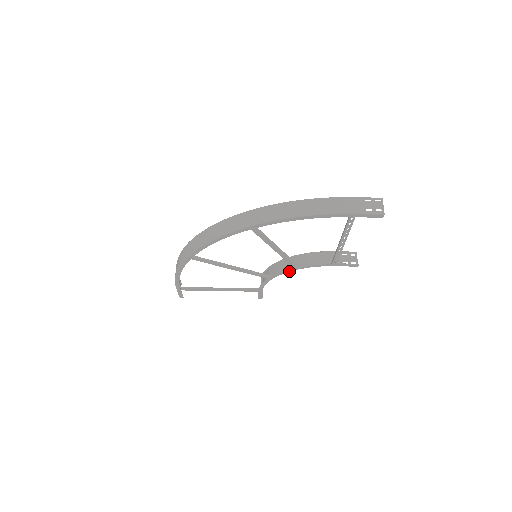
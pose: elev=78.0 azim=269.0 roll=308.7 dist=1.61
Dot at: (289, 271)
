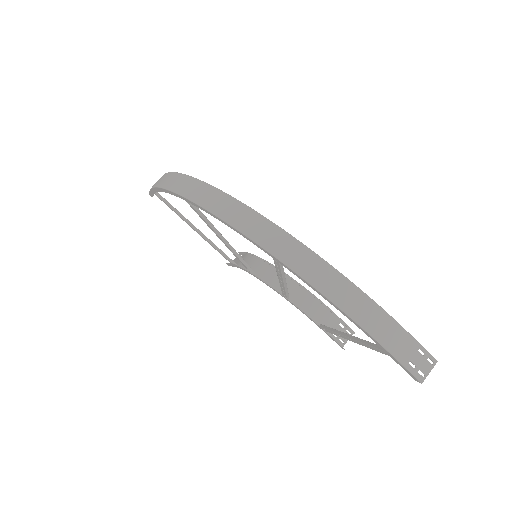
Dot at: (275, 290)
